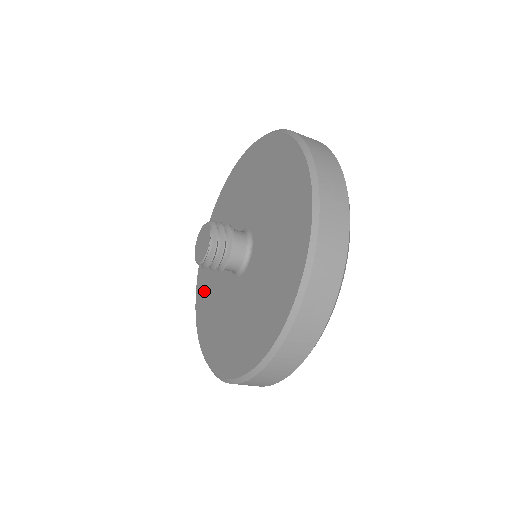
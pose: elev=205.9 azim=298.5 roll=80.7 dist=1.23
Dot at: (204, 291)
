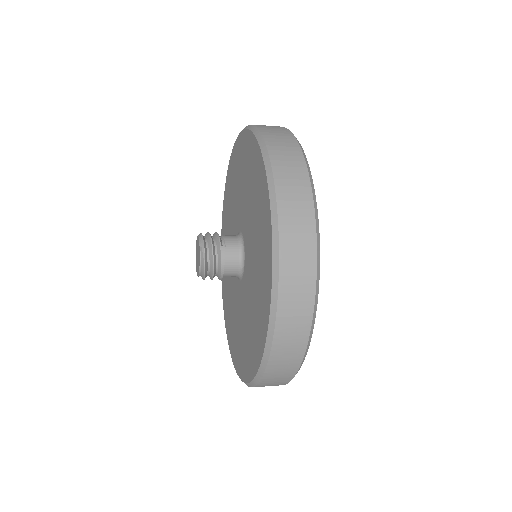
Dot at: (229, 191)
